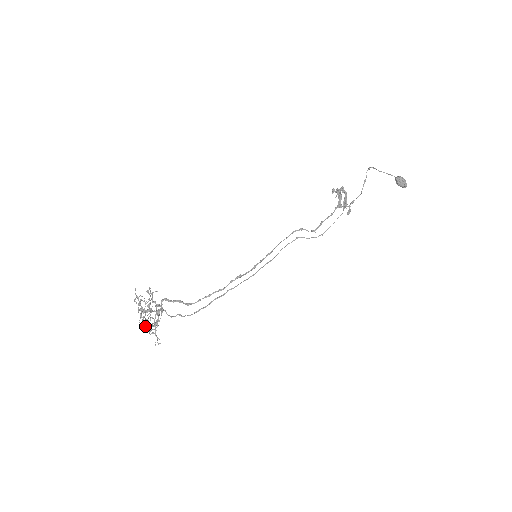
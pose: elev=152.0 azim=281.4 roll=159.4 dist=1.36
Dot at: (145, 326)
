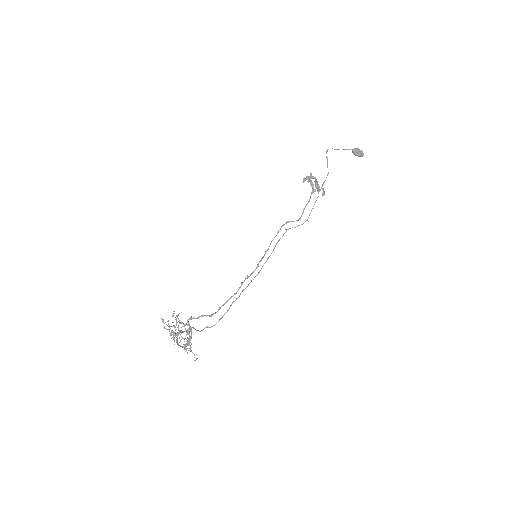
Dot at: (180, 346)
